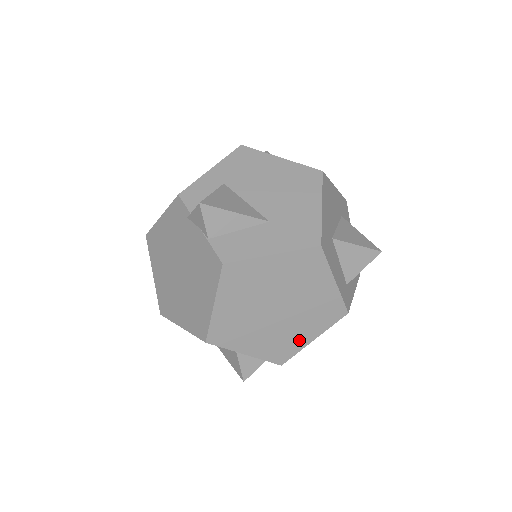
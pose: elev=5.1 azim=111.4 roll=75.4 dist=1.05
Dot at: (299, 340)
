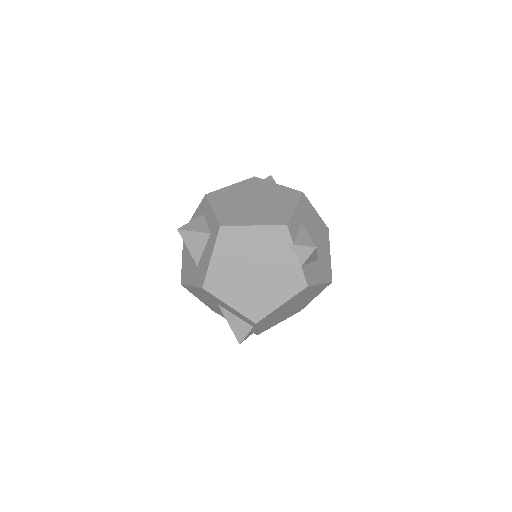
Dot at: (277, 323)
